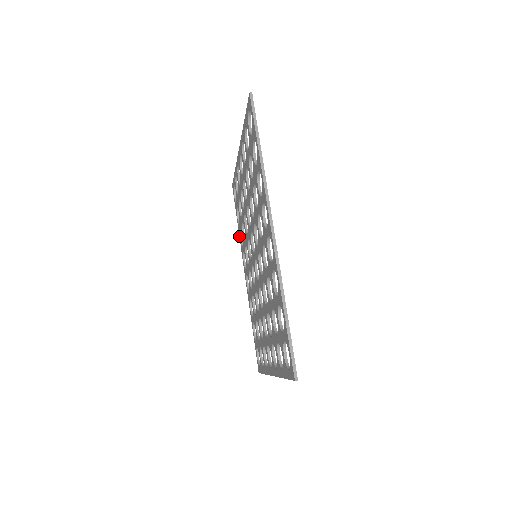
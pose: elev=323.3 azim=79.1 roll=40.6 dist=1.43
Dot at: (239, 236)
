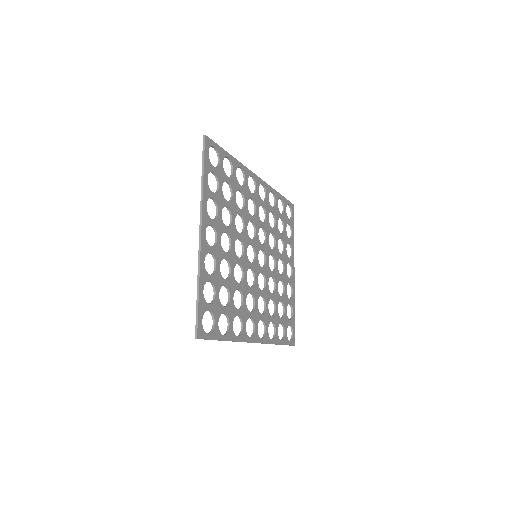
Dot at: (272, 343)
